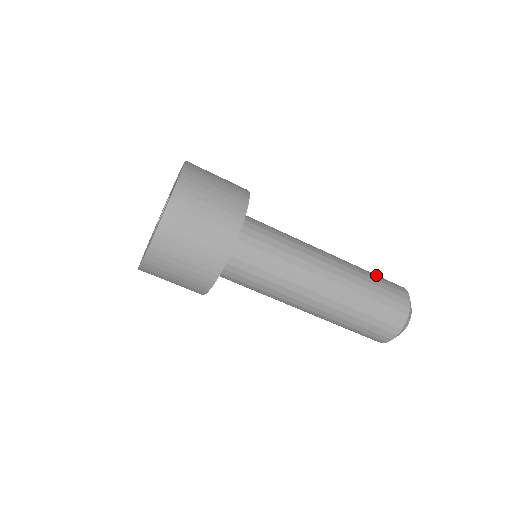
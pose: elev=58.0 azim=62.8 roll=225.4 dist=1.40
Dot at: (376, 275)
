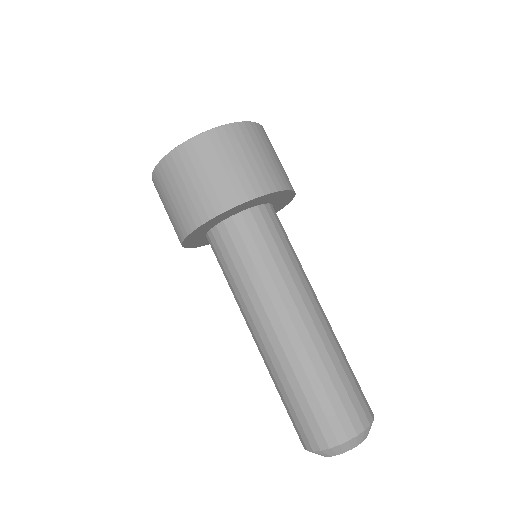
Dot at: occluded
